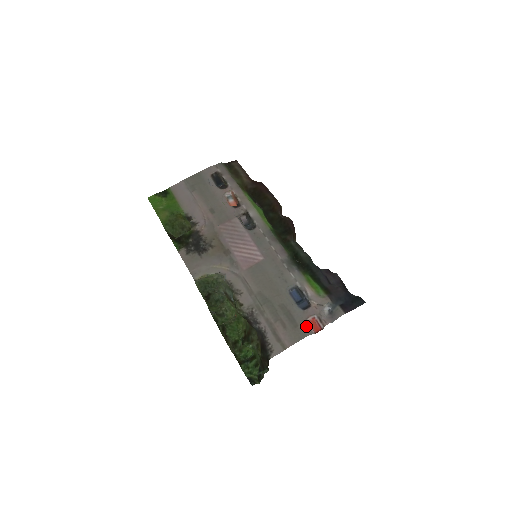
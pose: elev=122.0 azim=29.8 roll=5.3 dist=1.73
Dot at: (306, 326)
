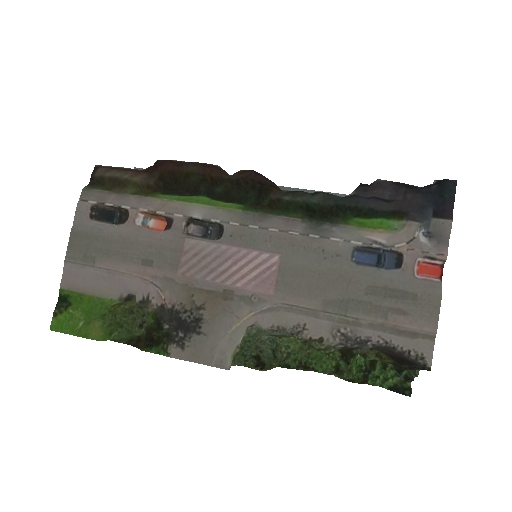
Dot at: (423, 283)
